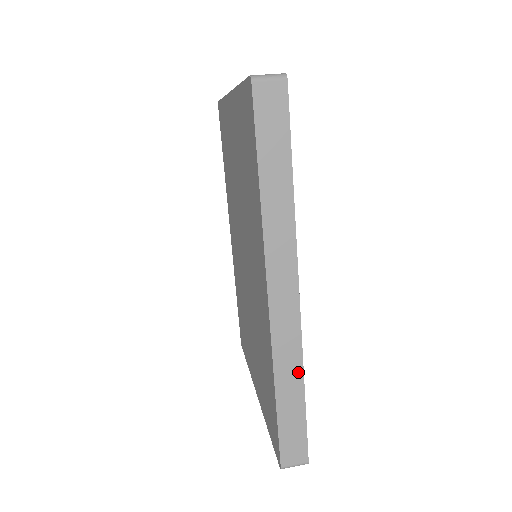
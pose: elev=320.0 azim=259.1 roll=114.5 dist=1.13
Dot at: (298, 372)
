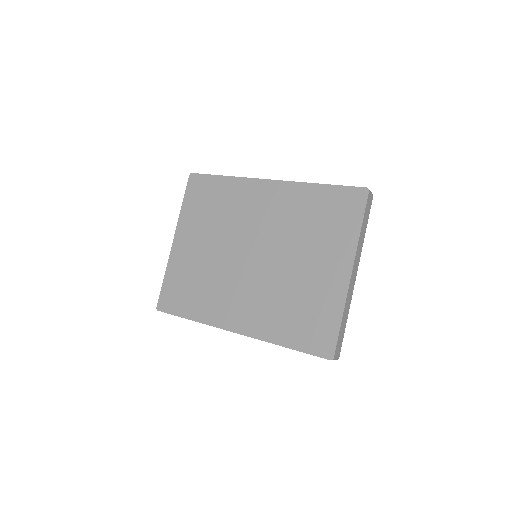
Dot at: occluded
